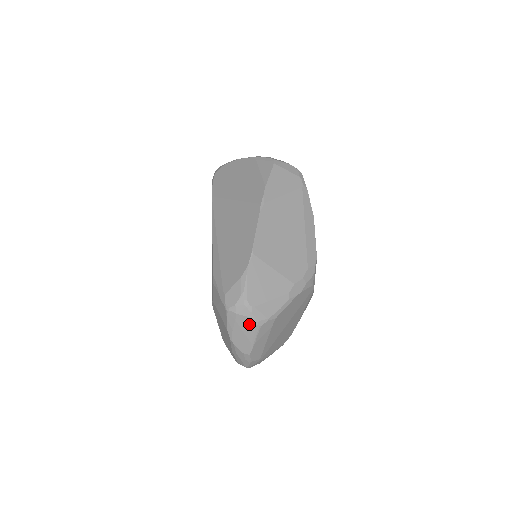
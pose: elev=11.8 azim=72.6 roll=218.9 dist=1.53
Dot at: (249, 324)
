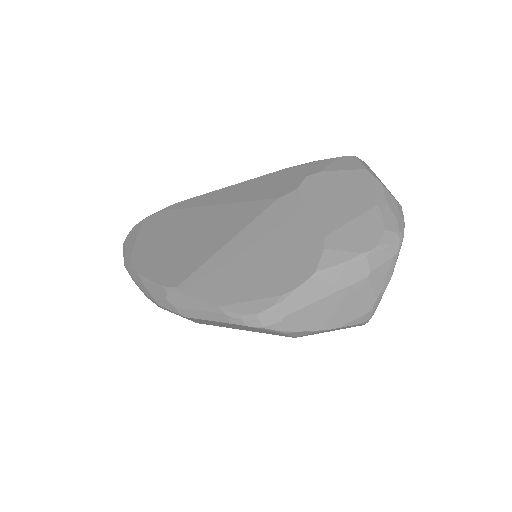
Dot at: occluded
